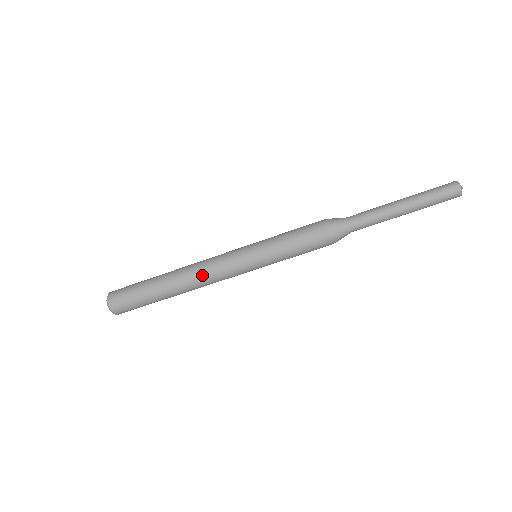
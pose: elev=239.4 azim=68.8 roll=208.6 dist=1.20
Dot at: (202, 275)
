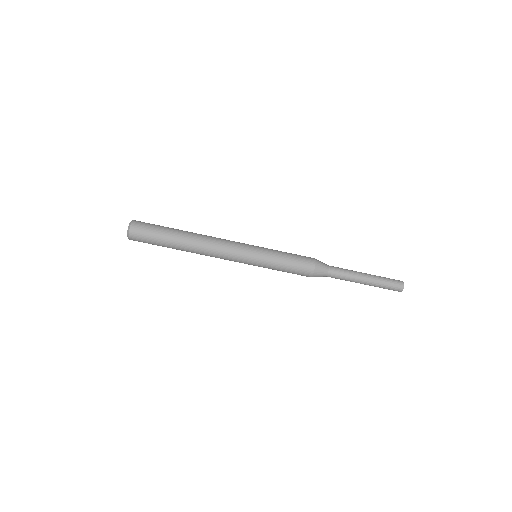
Dot at: (216, 239)
